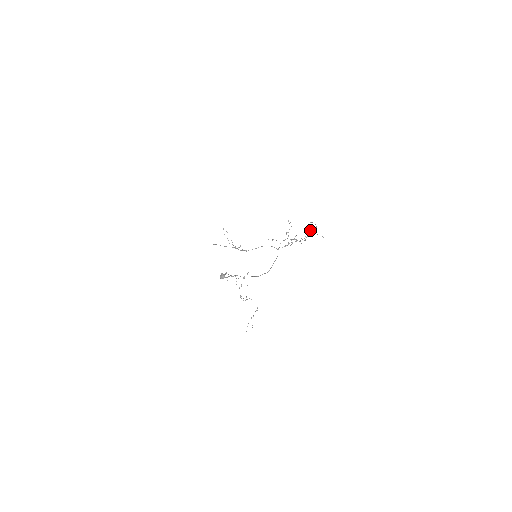
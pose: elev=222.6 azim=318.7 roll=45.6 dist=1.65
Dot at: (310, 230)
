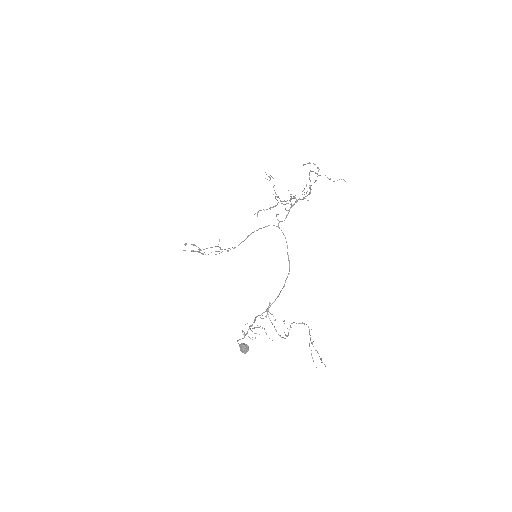
Dot at: (309, 175)
